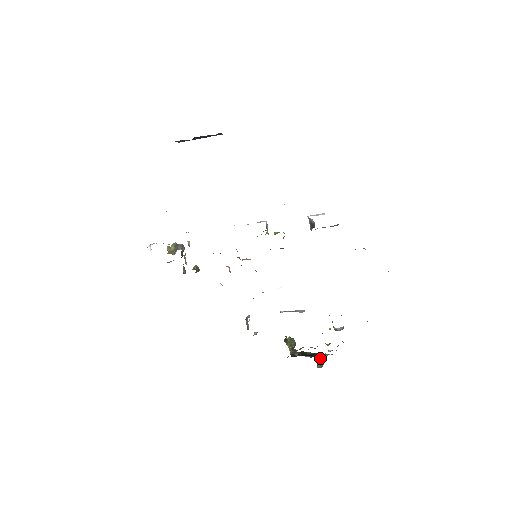
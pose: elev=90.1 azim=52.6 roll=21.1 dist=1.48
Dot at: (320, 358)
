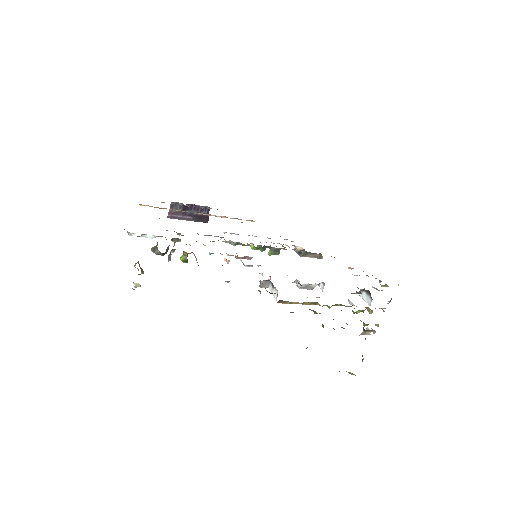
Dot at: occluded
